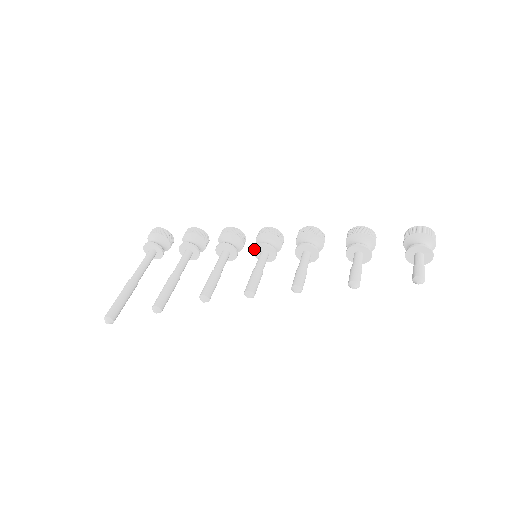
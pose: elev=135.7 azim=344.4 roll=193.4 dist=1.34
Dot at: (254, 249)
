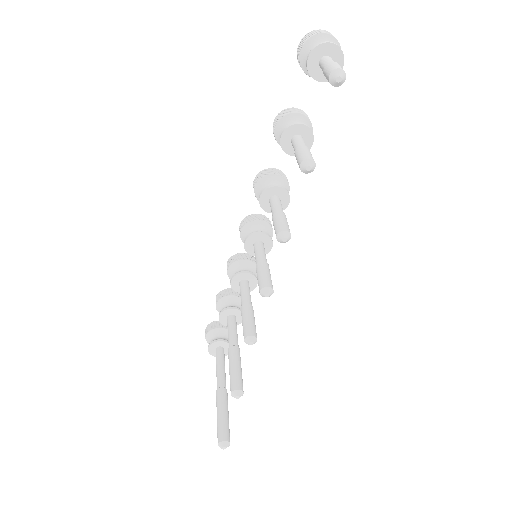
Dot at: occluded
